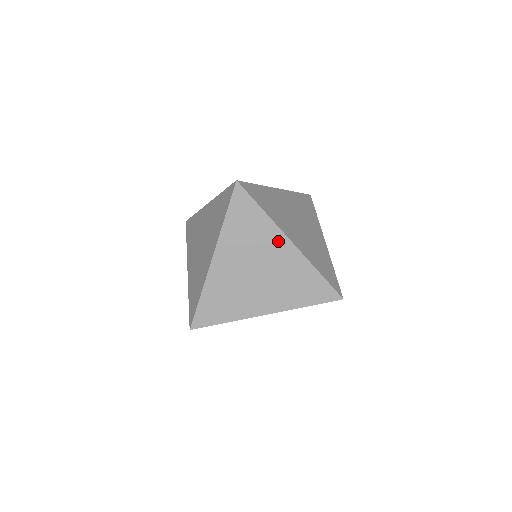
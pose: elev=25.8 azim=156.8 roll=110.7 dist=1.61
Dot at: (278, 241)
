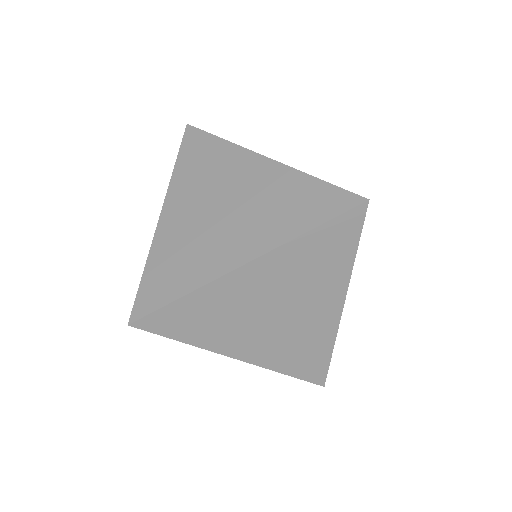
Dot at: (332, 297)
